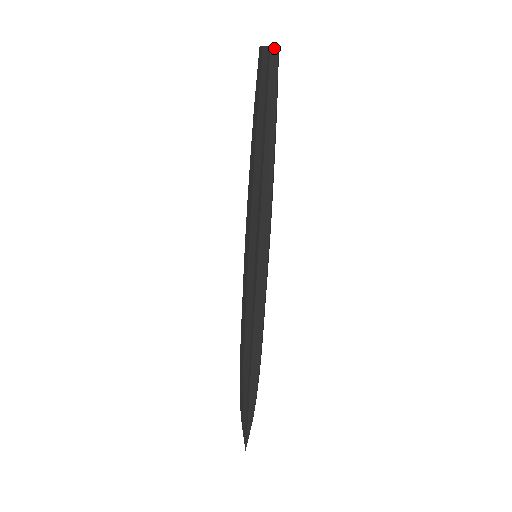
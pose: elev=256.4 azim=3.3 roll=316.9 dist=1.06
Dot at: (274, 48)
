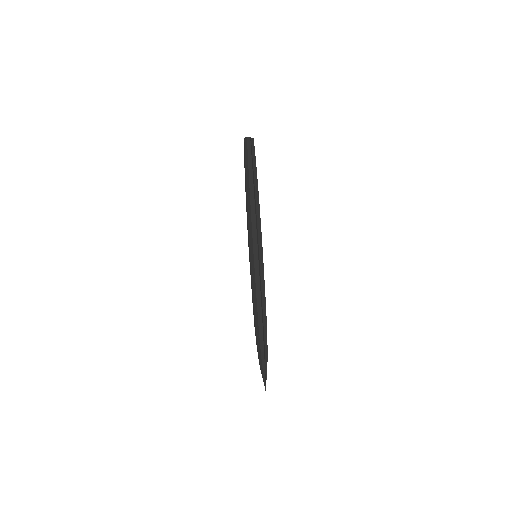
Dot at: (251, 138)
